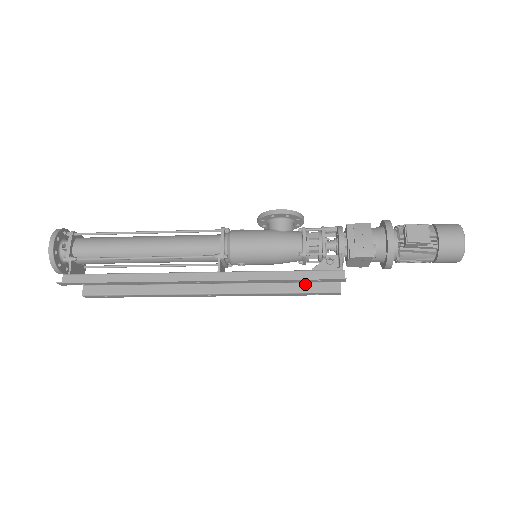
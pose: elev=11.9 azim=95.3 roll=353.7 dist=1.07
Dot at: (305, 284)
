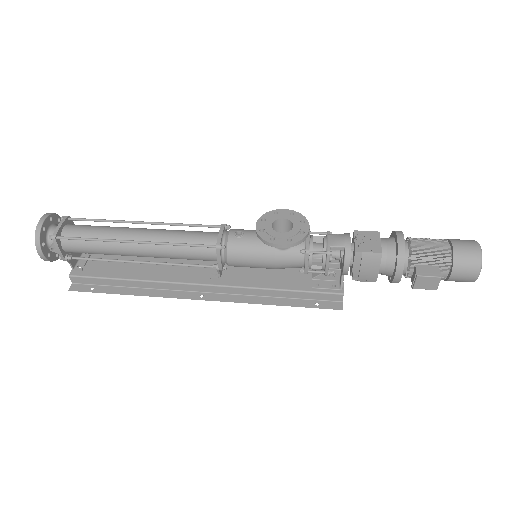
Dot at: occluded
